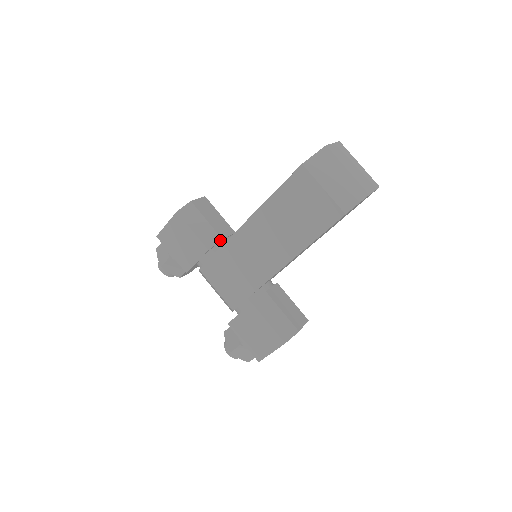
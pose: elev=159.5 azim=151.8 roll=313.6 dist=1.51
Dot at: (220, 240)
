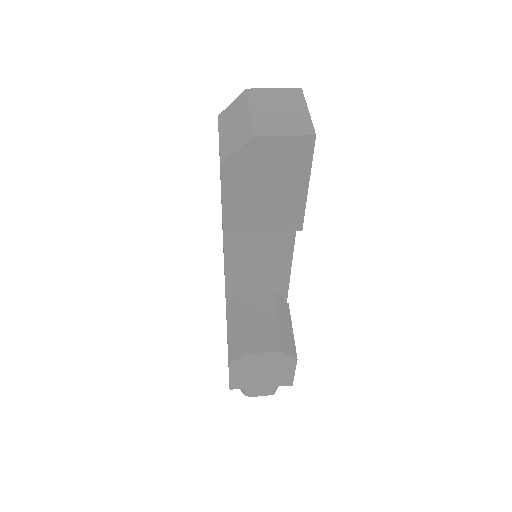
Dot at: occluded
